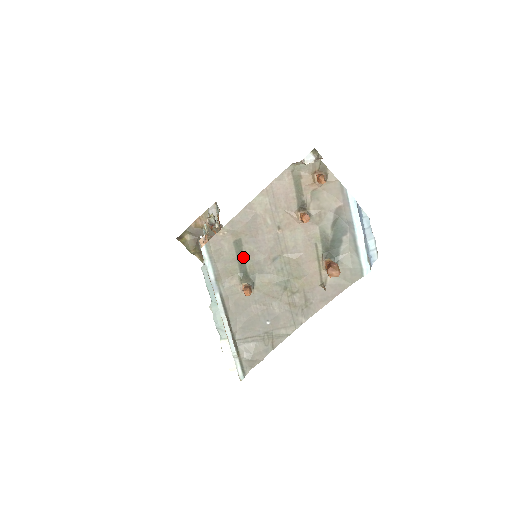
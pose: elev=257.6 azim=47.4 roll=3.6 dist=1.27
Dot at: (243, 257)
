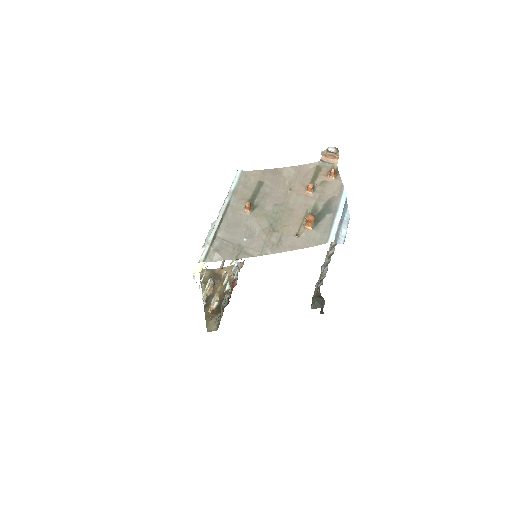
Dot at: (258, 192)
